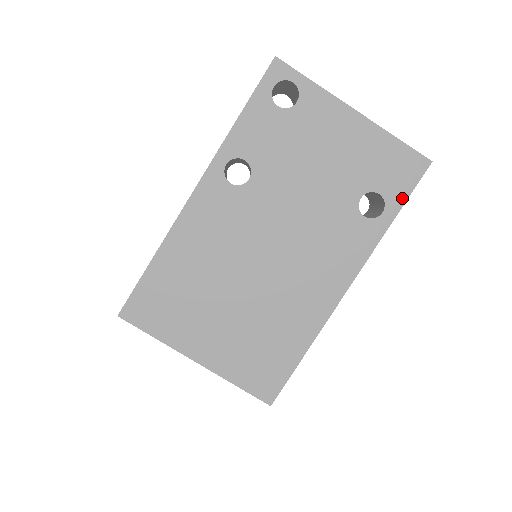
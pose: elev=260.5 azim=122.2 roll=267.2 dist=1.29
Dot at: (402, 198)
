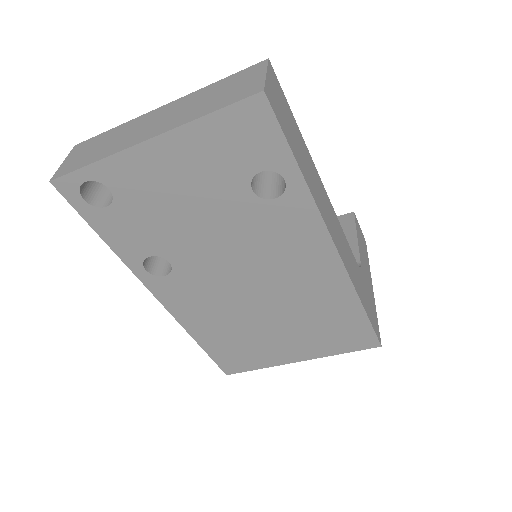
Dot at: (284, 152)
